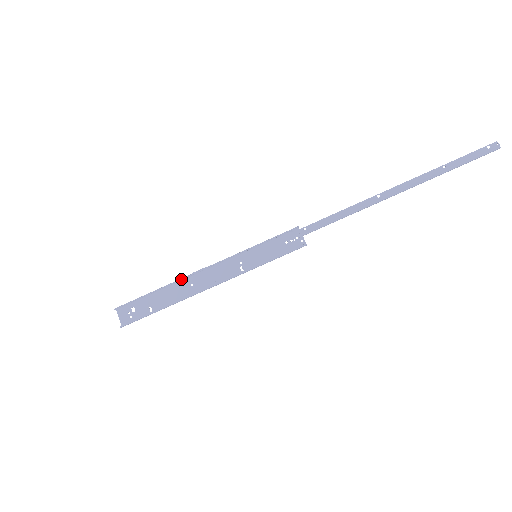
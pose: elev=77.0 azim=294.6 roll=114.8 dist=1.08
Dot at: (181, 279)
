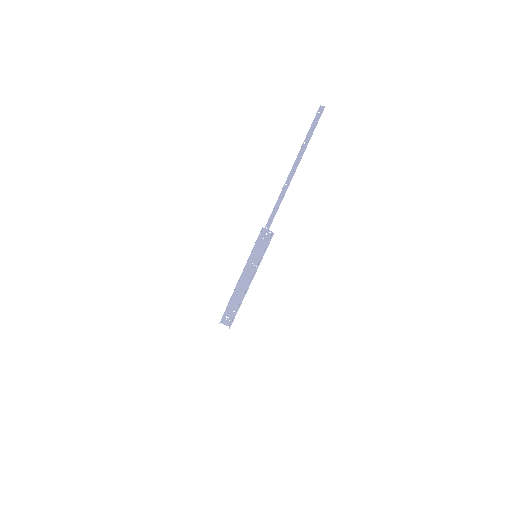
Dot at: (234, 292)
